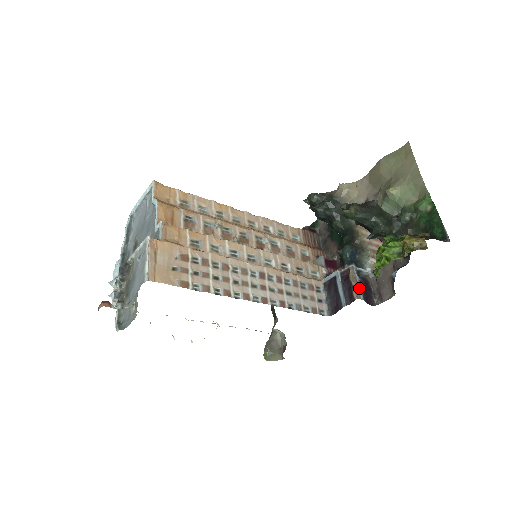
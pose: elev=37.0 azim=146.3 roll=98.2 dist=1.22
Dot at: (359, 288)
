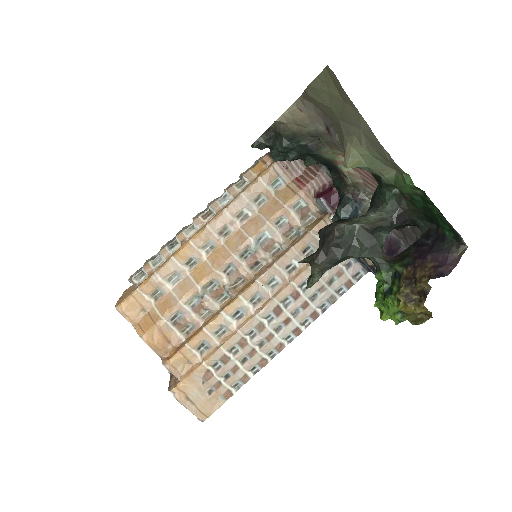
Dot at: occluded
